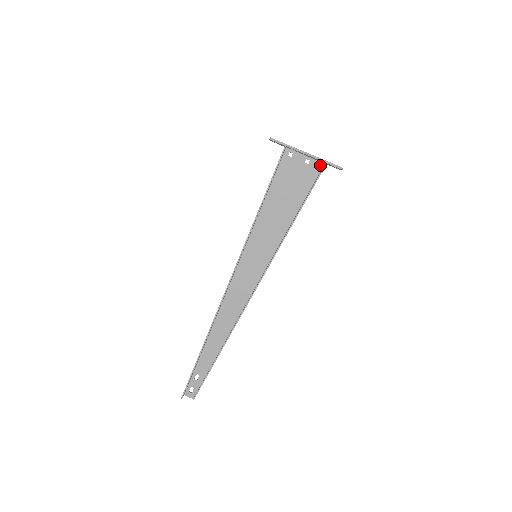
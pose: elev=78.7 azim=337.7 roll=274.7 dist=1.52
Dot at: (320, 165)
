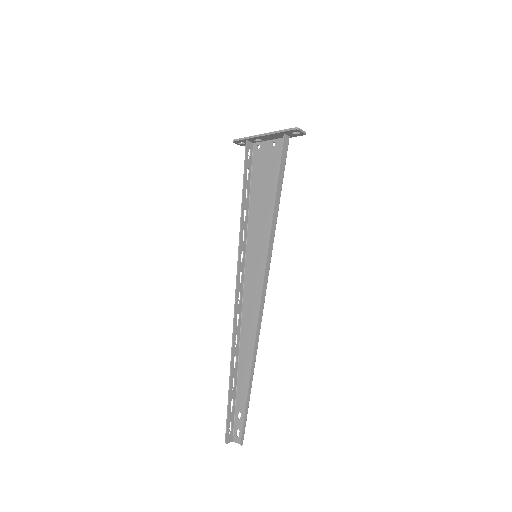
Dot at: occluded
